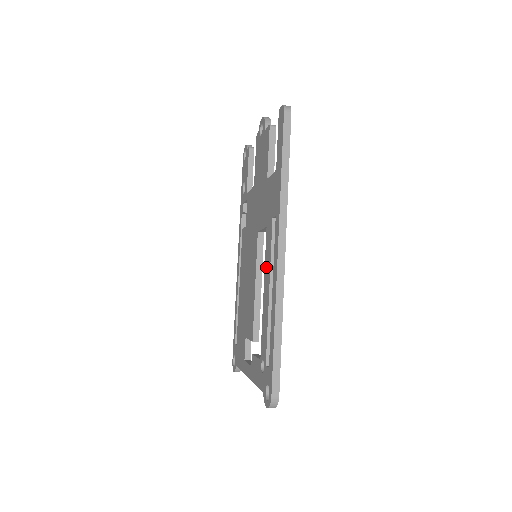
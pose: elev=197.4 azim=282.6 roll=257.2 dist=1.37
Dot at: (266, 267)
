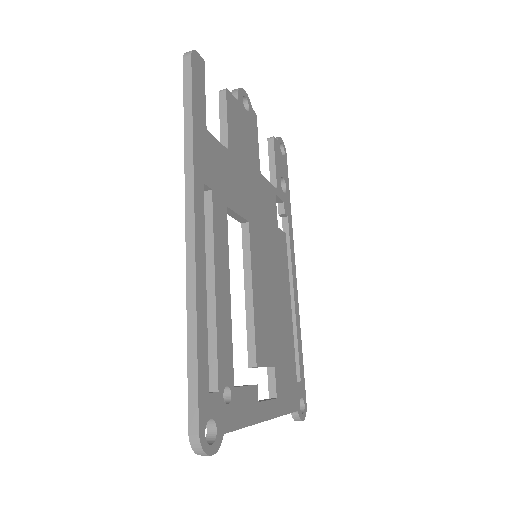
Dot at: occluded
